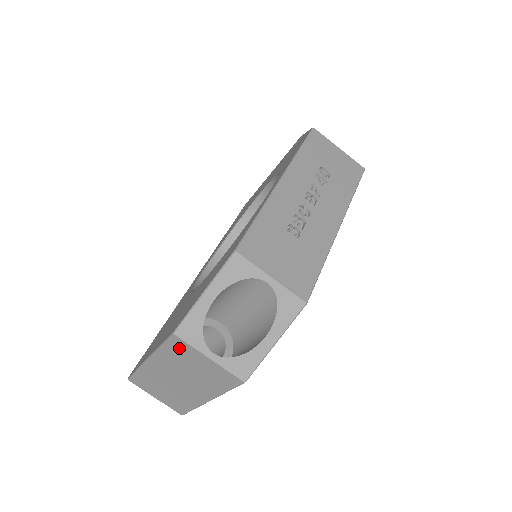
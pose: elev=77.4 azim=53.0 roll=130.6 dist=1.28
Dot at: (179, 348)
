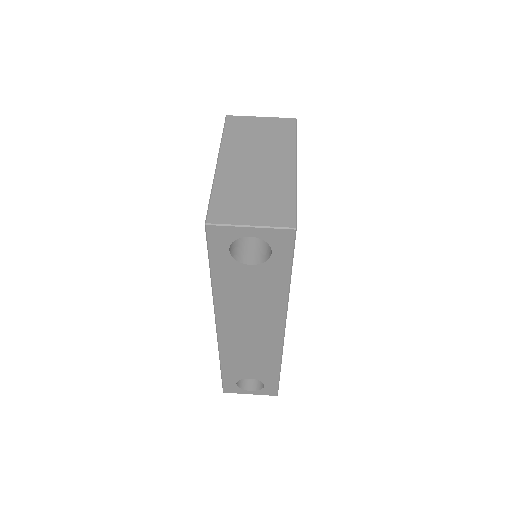
Dot at: (237, 125)
